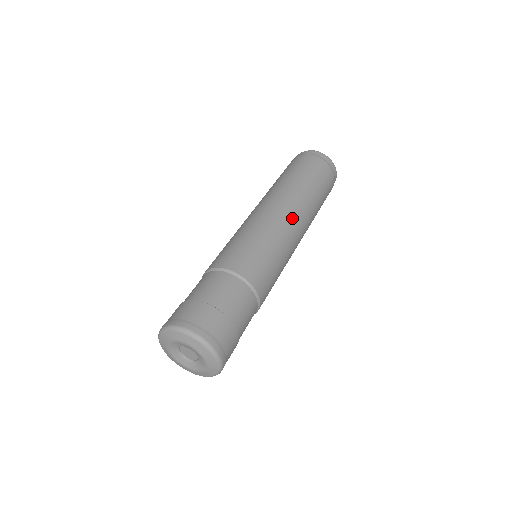
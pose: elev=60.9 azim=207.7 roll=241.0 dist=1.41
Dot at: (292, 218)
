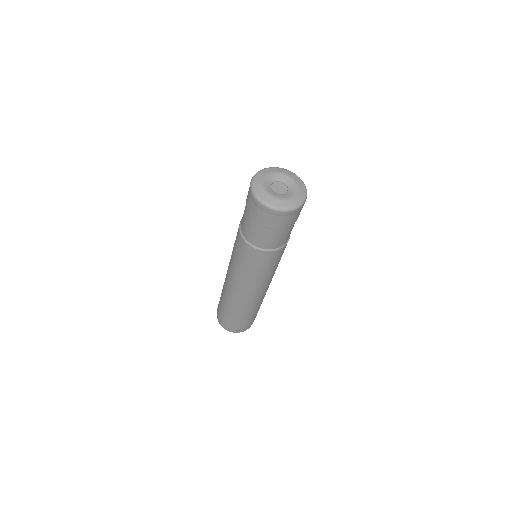
Dot at: occluded
